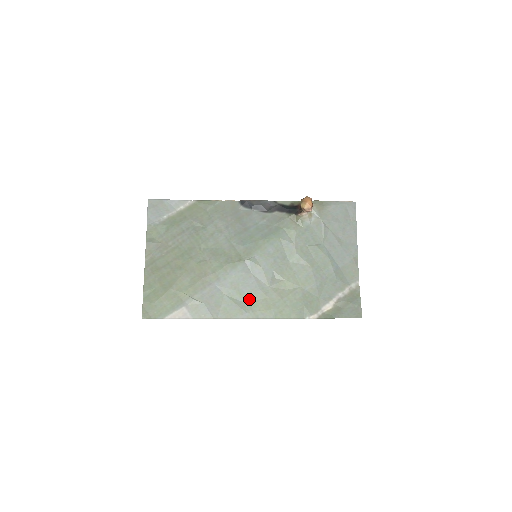
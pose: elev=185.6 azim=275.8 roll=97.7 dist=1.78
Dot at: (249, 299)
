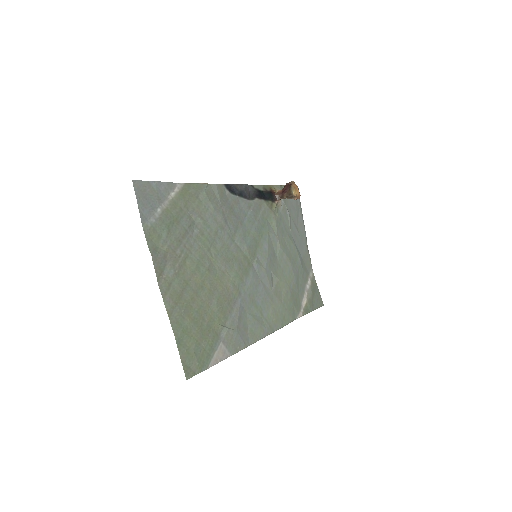
Dot at: (263, 311)
